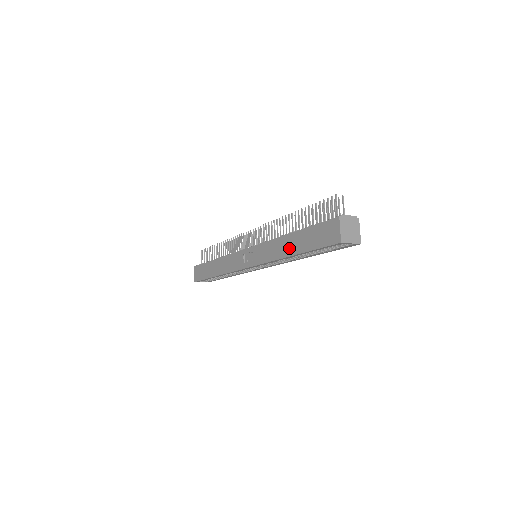
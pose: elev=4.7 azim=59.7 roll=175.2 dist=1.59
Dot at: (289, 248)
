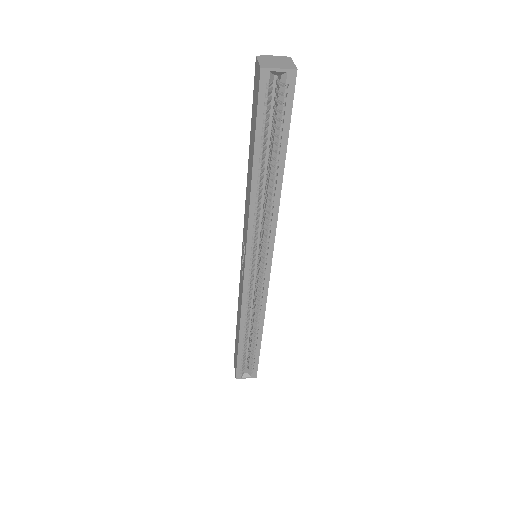
Dot at: (250, 173)
